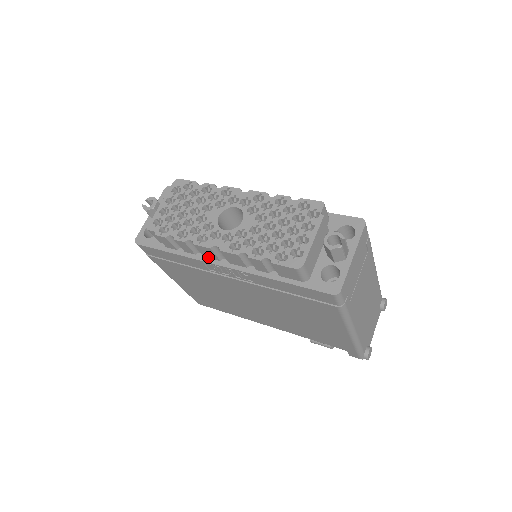
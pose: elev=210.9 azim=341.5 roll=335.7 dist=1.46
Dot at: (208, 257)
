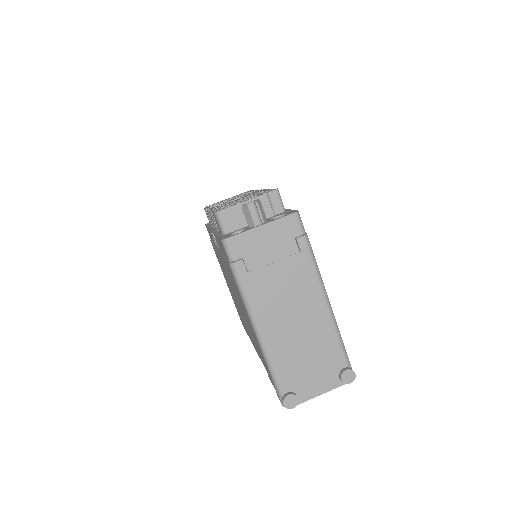
Dot at: (213, 226)
